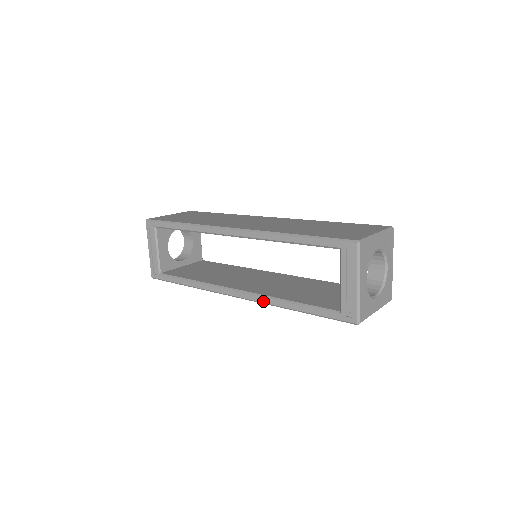
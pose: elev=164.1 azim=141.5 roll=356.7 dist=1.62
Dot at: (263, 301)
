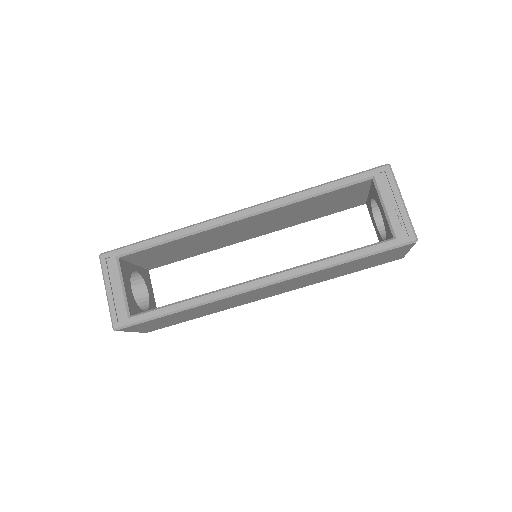
Dot at: (300, 272)
